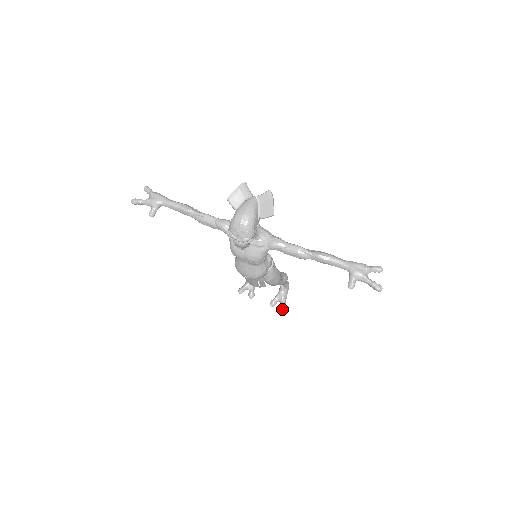
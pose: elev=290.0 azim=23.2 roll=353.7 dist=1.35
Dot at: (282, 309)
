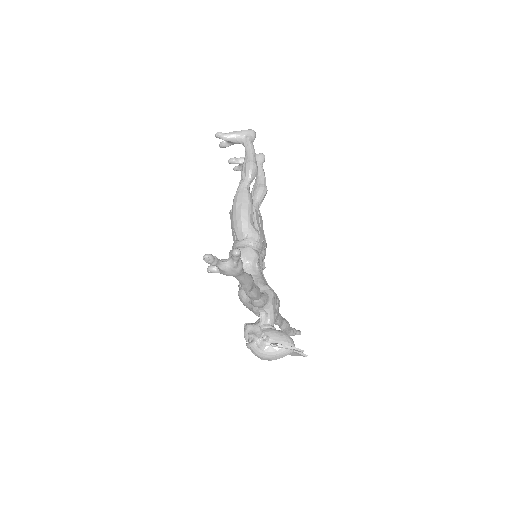
Dot at: (234, 170)
